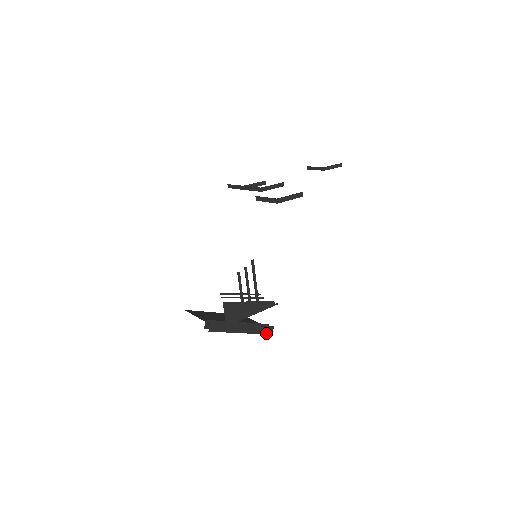
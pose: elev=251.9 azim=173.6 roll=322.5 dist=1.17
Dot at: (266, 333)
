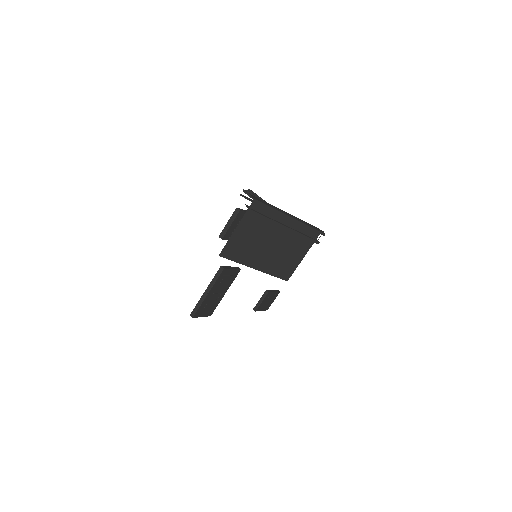
Dot at: (318, 231)
